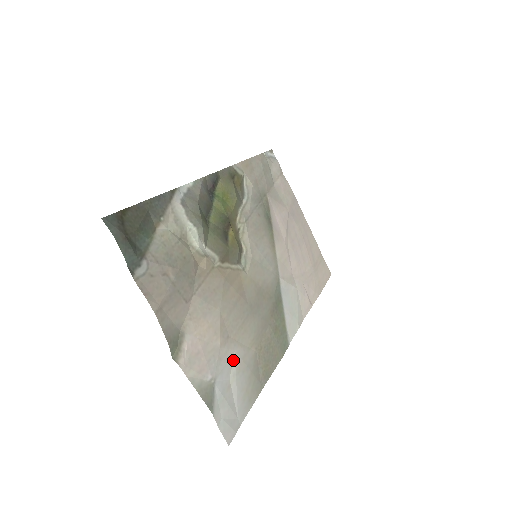
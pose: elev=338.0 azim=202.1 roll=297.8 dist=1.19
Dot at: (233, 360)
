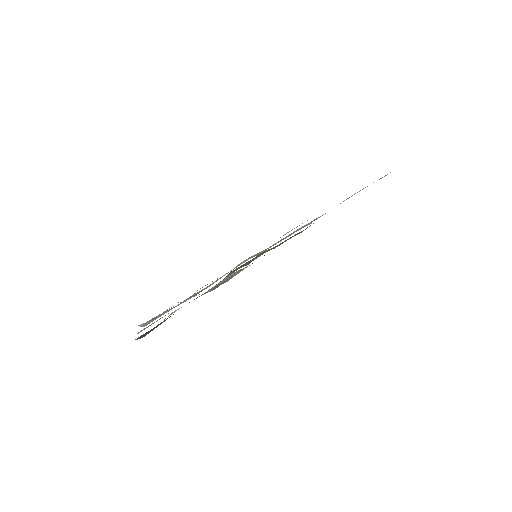
Dot at: occluded
